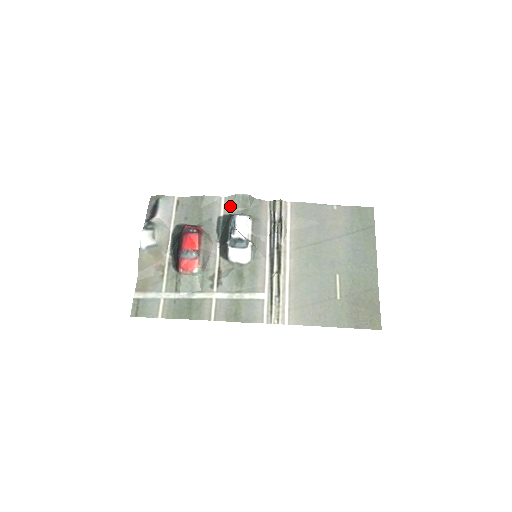
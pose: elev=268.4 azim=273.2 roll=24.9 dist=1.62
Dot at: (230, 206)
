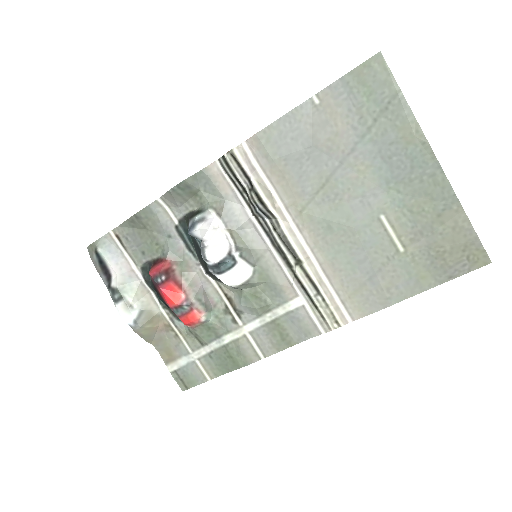
Dot at: (176, 205)
